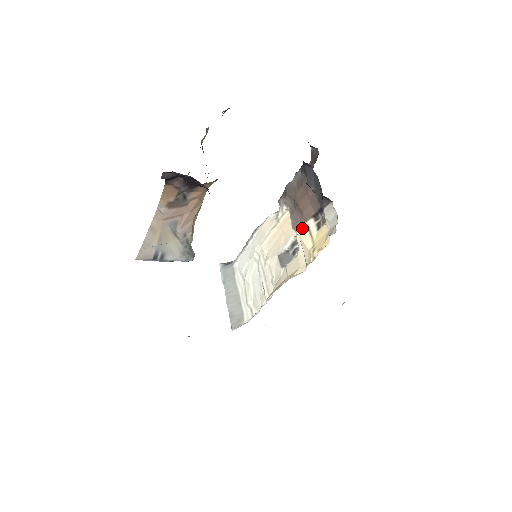
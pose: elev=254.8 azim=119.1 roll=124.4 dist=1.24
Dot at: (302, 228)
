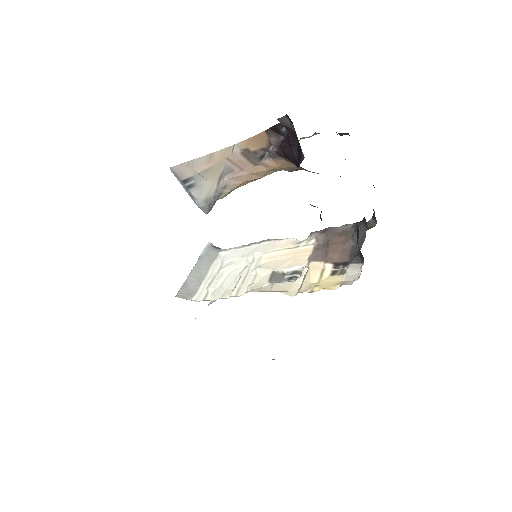
Dot at: (317, 265)
